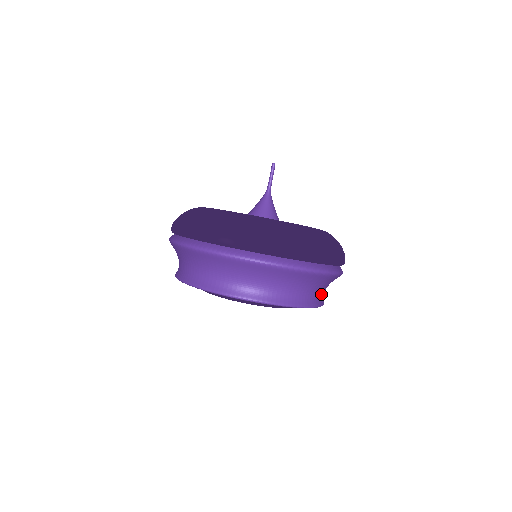
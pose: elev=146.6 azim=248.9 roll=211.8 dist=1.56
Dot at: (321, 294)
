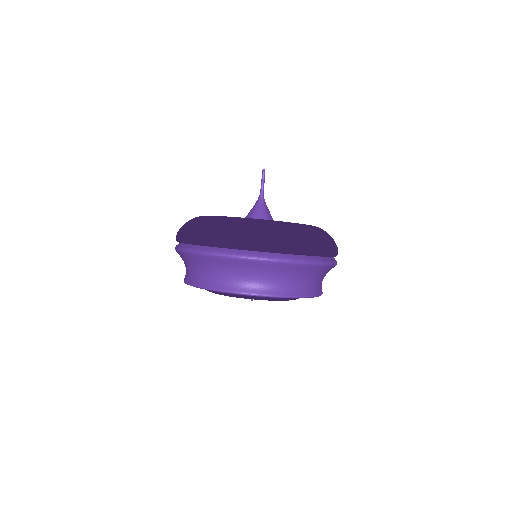
Dot at: (317, 285)
